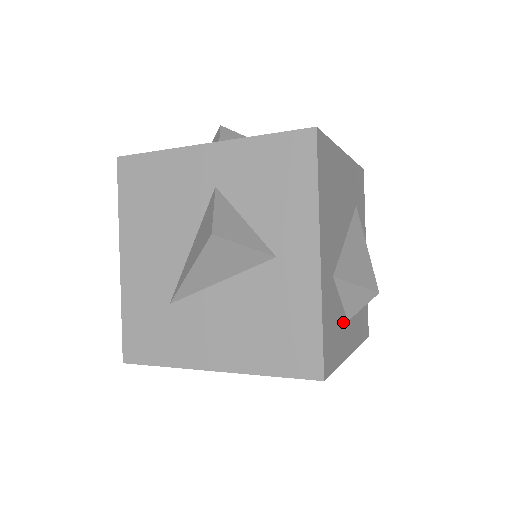
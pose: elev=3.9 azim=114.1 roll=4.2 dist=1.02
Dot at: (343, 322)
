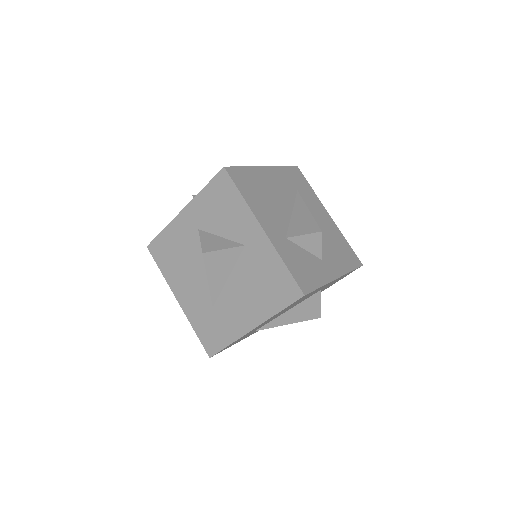
Dot at: (315, 261)
